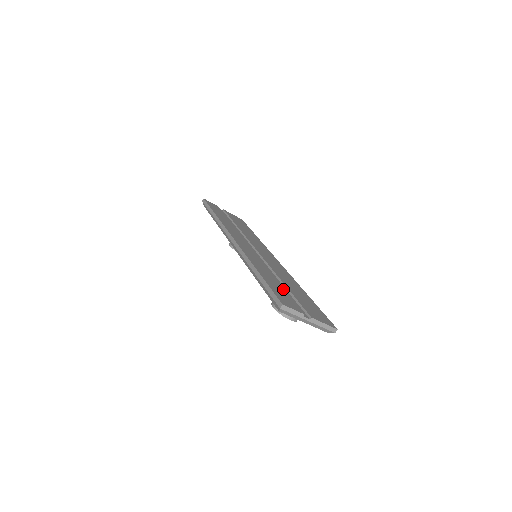
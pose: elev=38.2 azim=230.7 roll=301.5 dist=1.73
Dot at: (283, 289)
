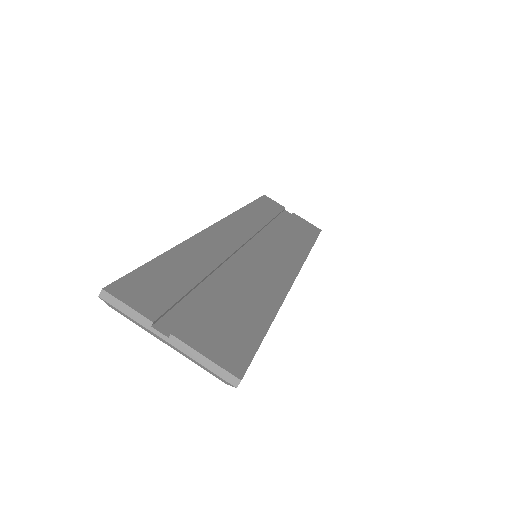
Dot at: (189, 284)
